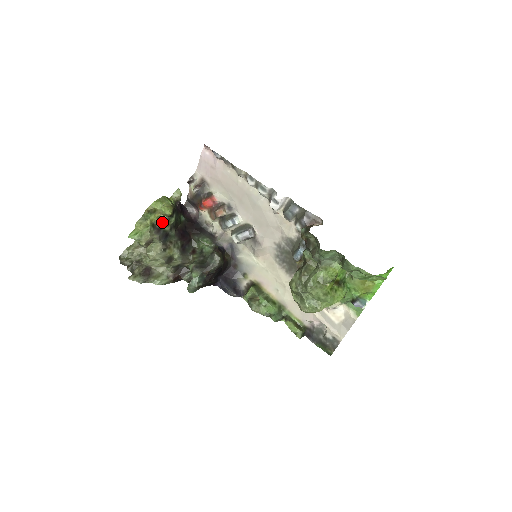
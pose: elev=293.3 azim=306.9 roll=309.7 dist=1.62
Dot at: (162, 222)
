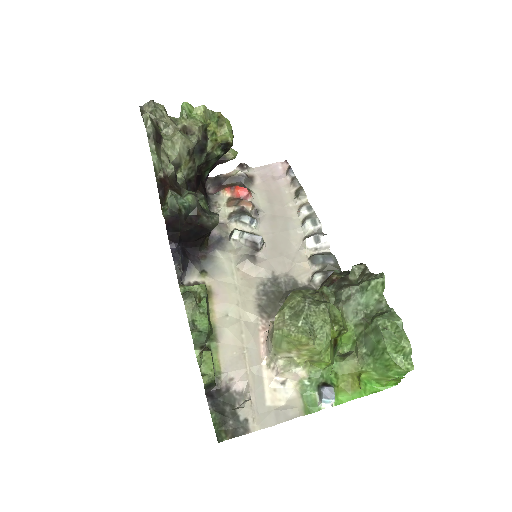
Dot at: (213, 139)
